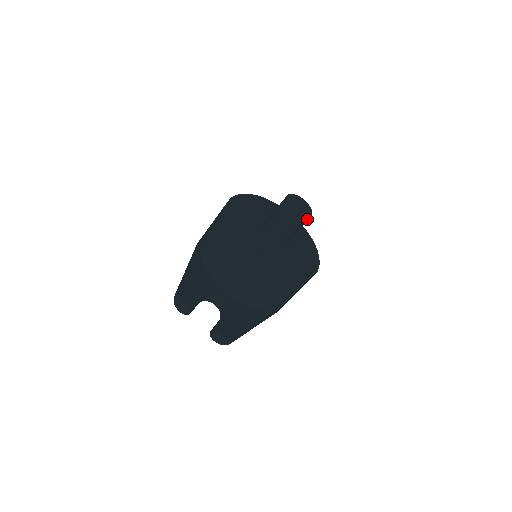
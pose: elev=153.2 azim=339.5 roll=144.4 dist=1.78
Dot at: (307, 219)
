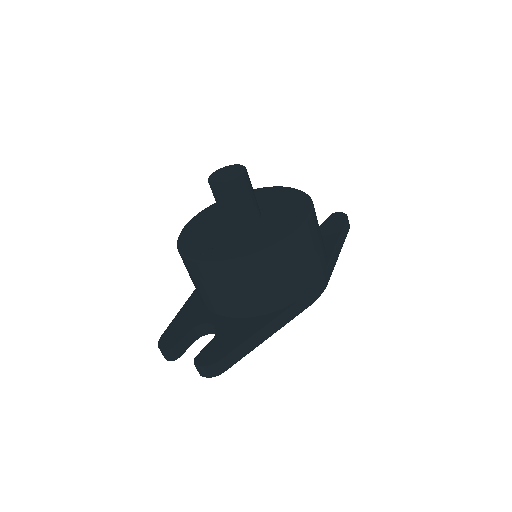
Dot at: (238, 182)
